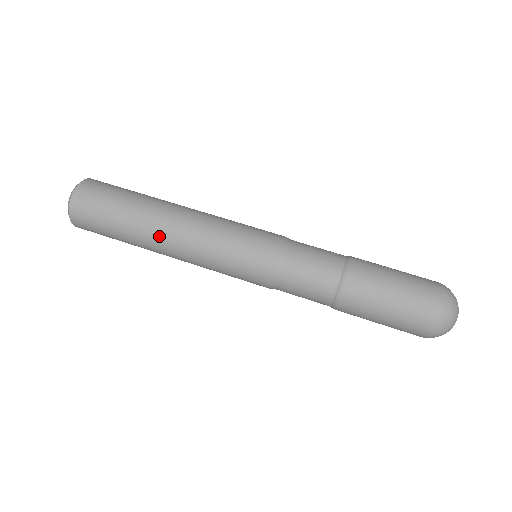
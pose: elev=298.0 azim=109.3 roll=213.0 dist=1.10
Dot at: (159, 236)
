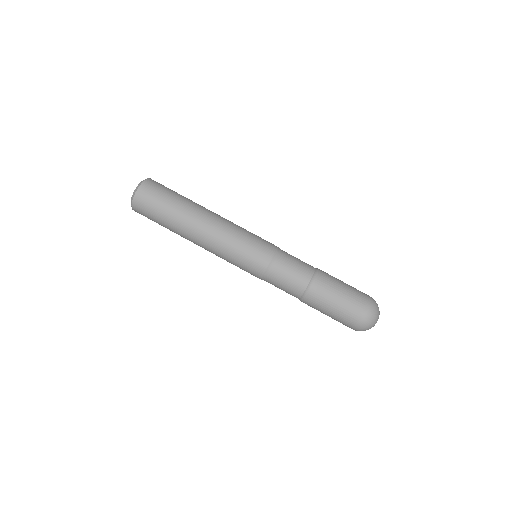
Dot at: (197, 225)
